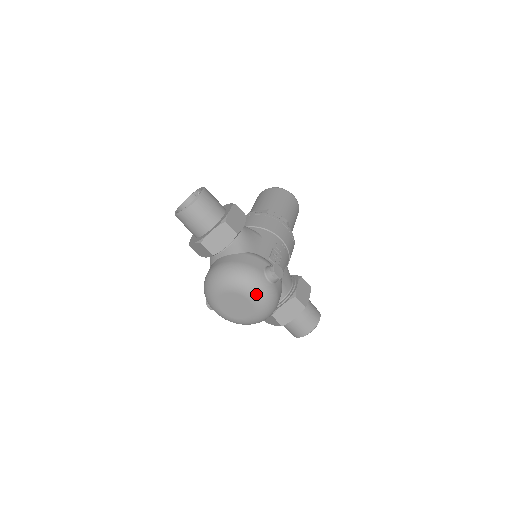
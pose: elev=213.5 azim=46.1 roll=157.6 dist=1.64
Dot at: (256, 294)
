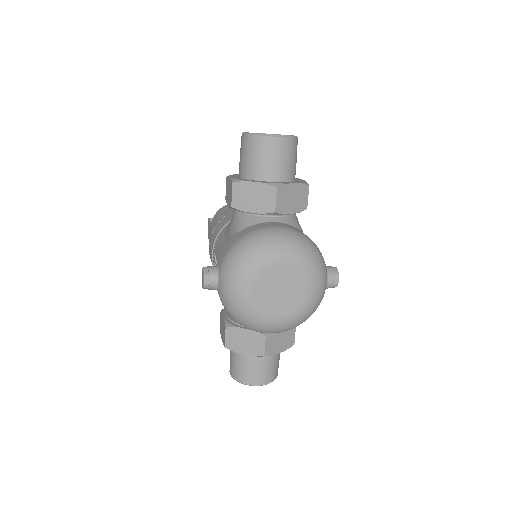
Dot at: (319, 287)
